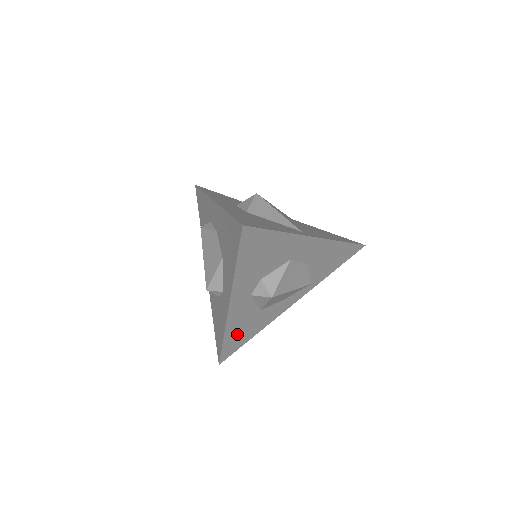
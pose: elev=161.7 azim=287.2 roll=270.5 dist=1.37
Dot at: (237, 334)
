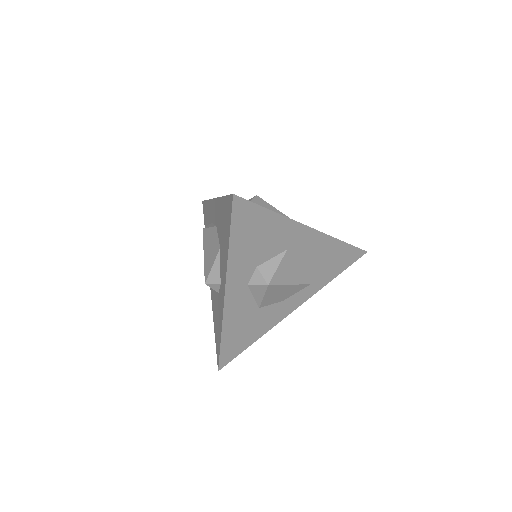
Dot at: (236, 334)
